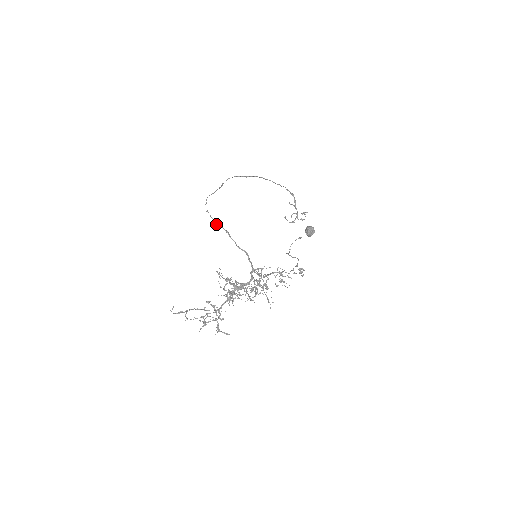
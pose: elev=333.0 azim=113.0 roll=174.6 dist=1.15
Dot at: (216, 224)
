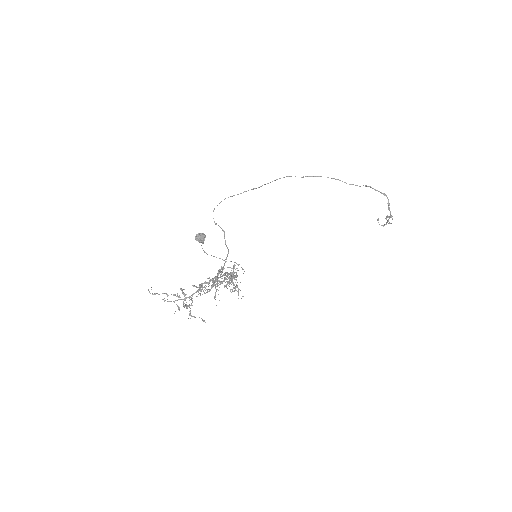
Dot at: (215, 223)
